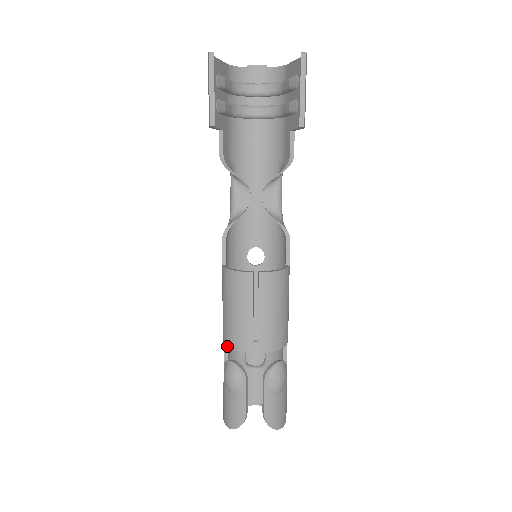
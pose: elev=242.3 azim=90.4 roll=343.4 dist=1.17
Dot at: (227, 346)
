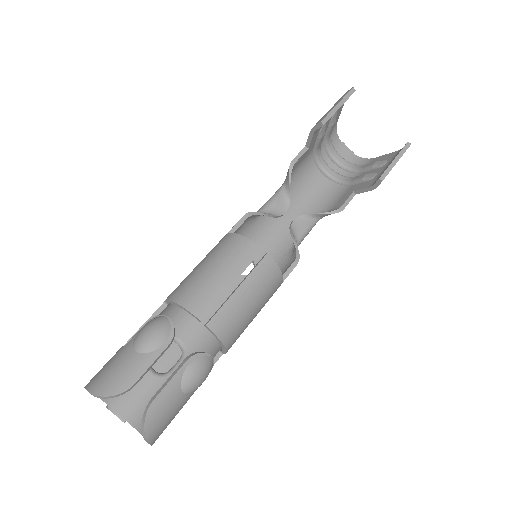
Dot at: (174, 300)
